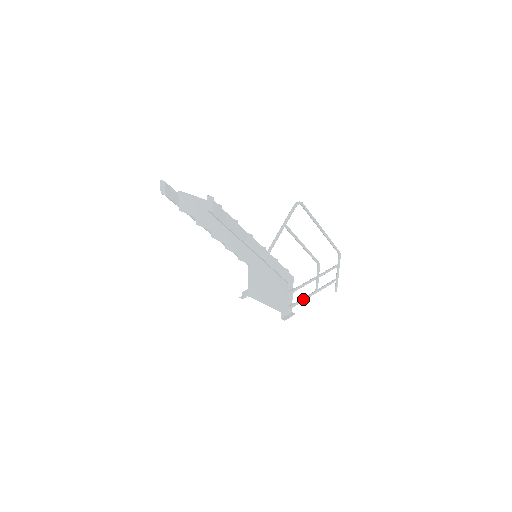
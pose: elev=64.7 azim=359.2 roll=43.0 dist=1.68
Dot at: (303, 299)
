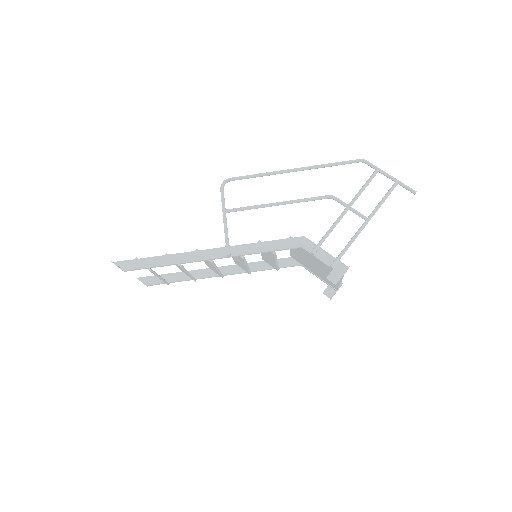
Dot at: (348, 244)
